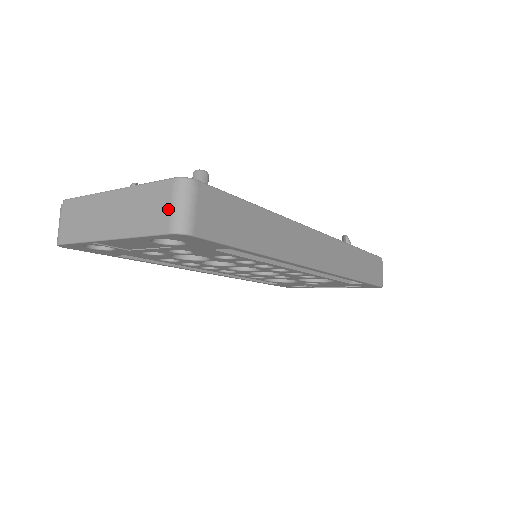
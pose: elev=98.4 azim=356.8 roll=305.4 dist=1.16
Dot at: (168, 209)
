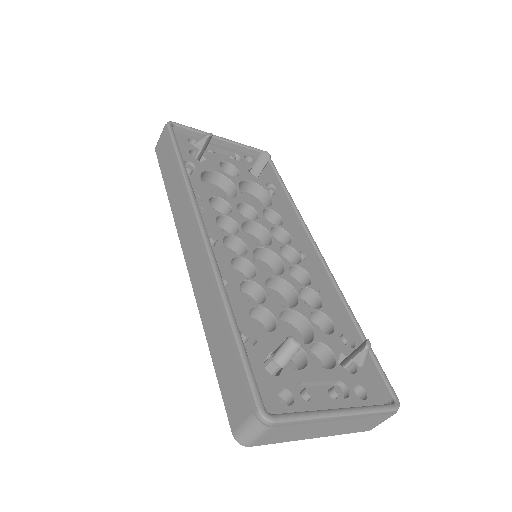
Dot at: occluded
